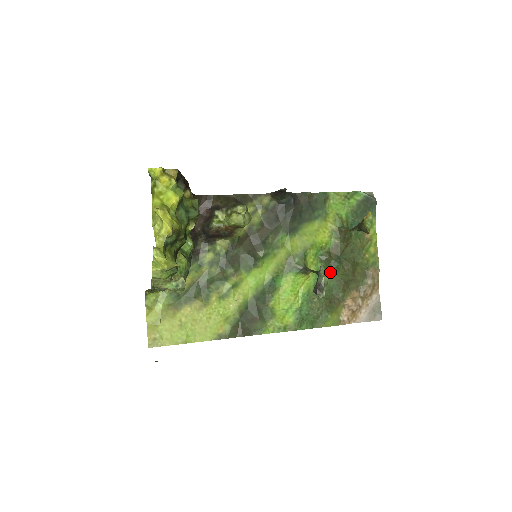
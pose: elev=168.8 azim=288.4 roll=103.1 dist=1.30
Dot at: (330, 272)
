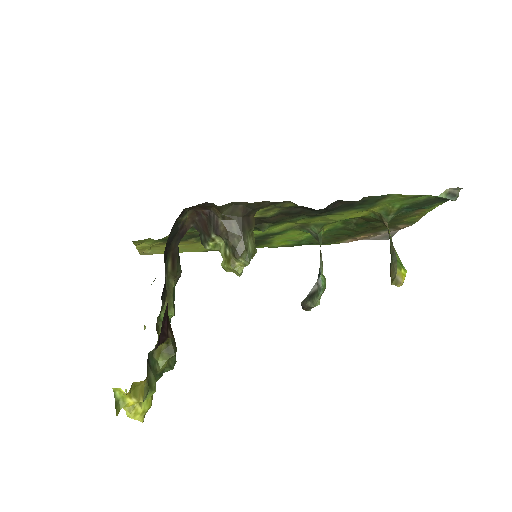
Dot at: (349, 229)
